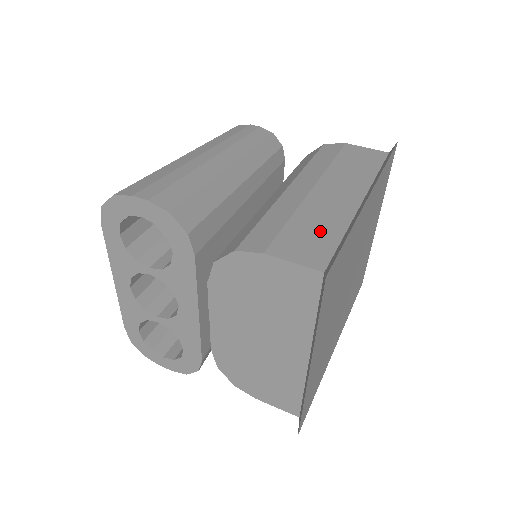
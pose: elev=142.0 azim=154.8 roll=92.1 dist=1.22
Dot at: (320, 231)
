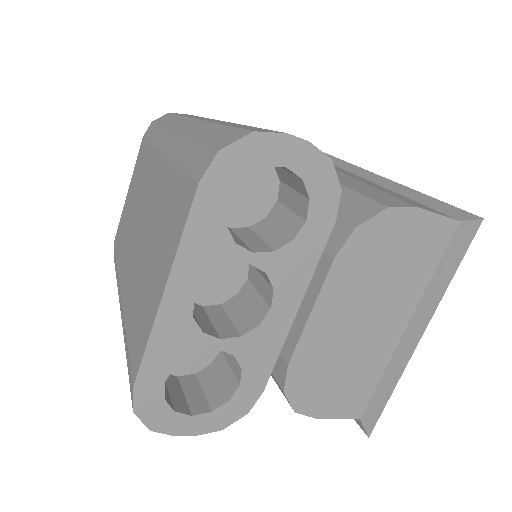
Dot at: (403, 197)
